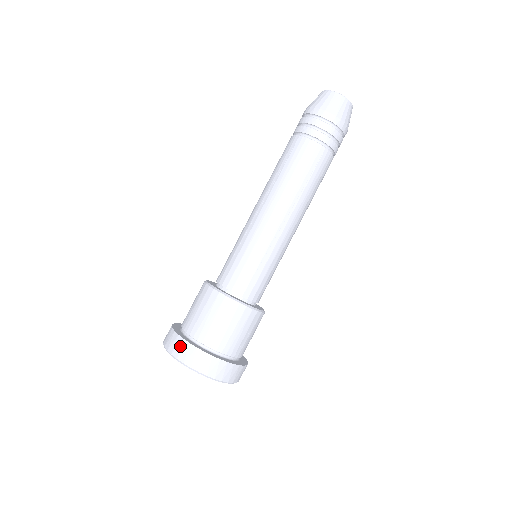
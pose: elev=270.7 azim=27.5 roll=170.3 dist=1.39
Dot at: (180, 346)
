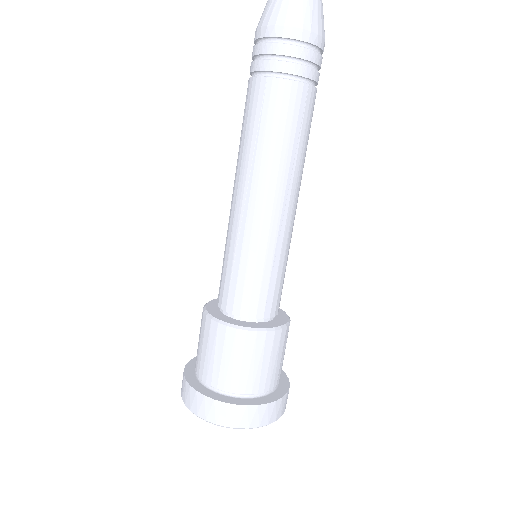
Dot at: (213, 409)
